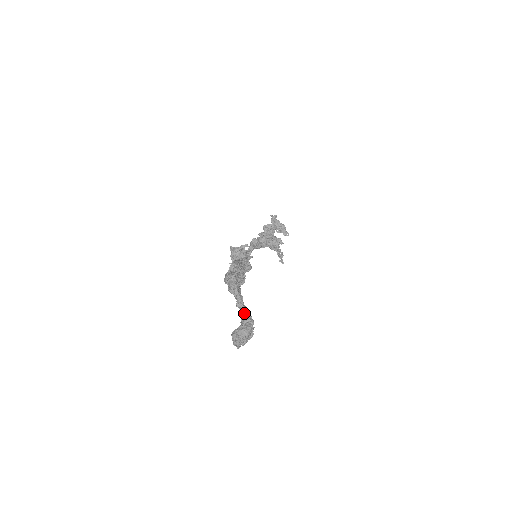
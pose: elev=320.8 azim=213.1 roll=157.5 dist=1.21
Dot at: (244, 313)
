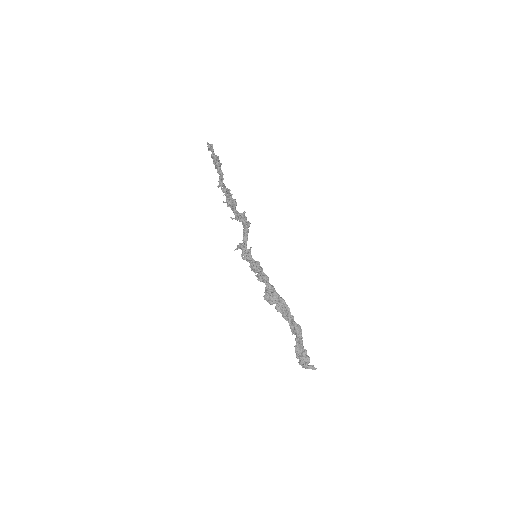
Dot at: (303, 348)
